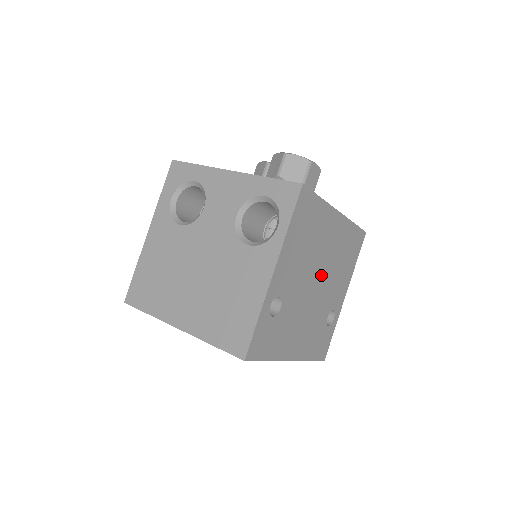
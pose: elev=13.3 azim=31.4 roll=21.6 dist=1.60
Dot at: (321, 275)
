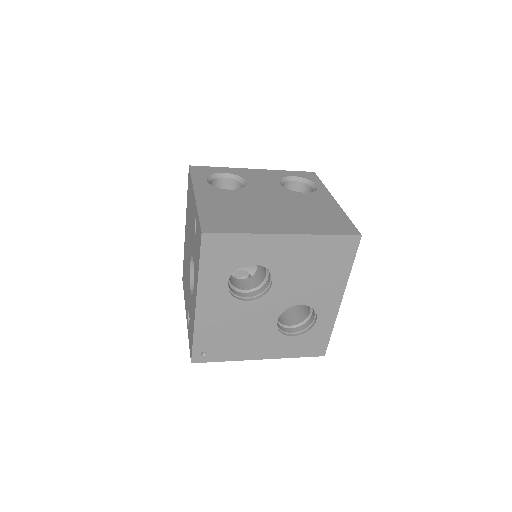
Dot at: occluded
